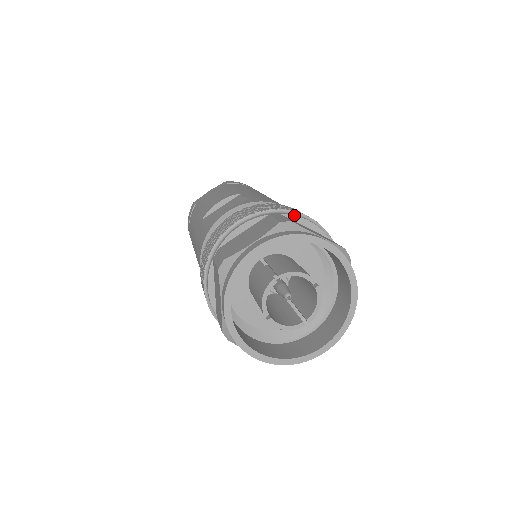
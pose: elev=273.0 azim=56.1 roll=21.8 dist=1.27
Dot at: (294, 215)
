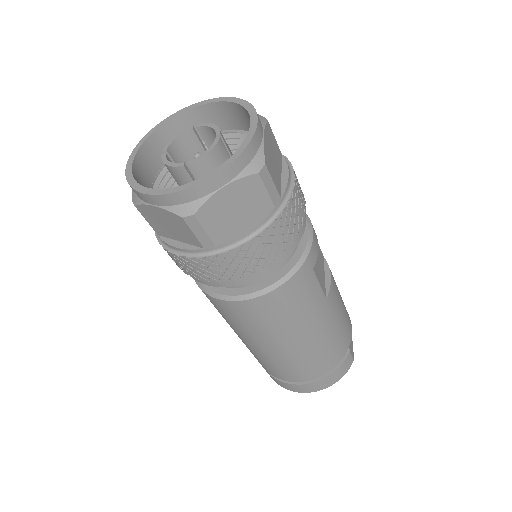
Dot at: occluded
